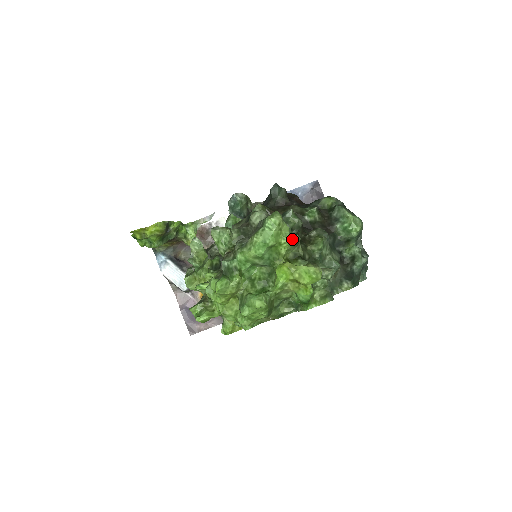
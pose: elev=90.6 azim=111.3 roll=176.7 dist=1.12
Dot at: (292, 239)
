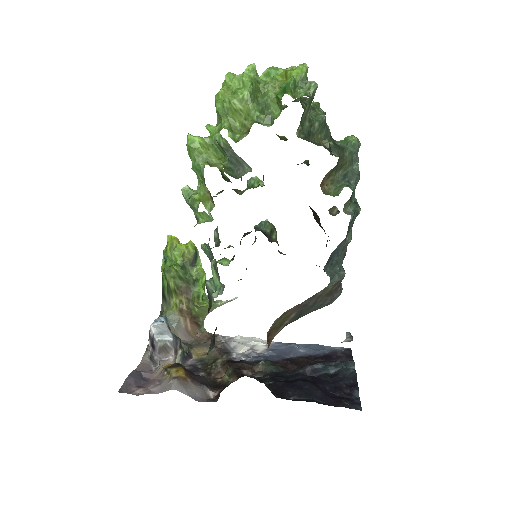
Dot at: occluded
